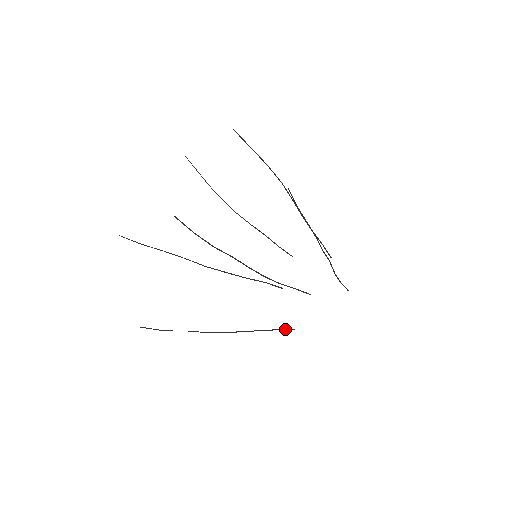
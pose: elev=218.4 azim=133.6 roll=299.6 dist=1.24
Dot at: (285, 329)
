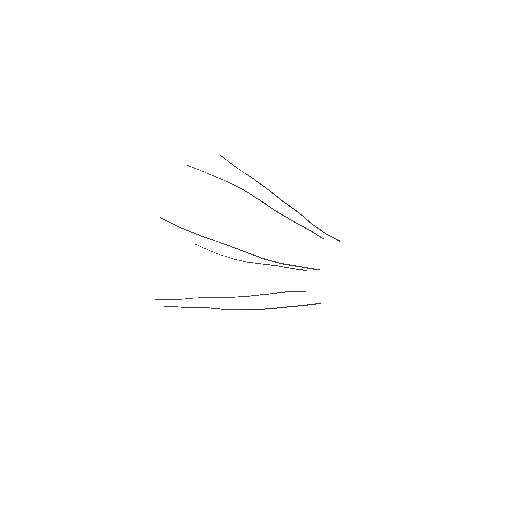
Dot at: occluded
